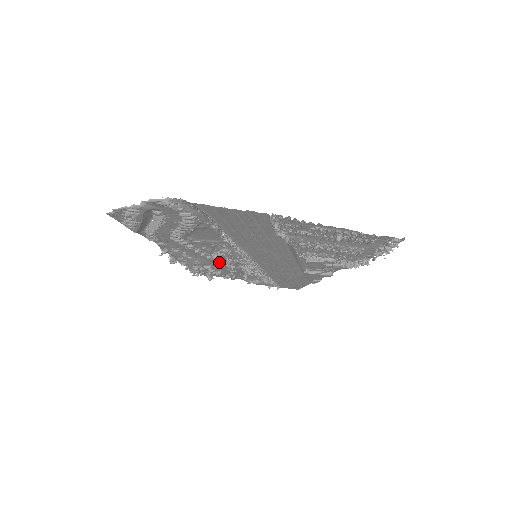
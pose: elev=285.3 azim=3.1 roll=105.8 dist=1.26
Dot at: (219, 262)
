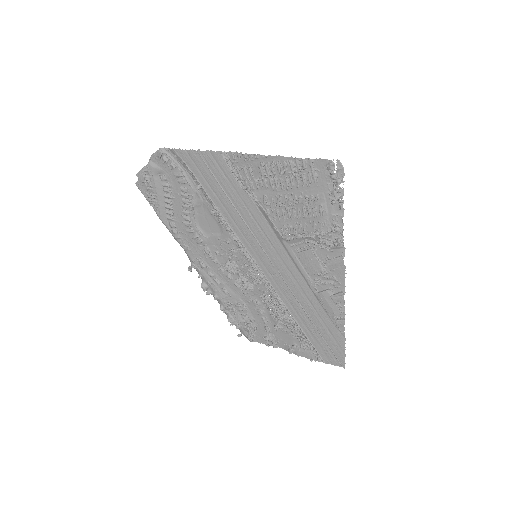
Dot at: (230, 271)
